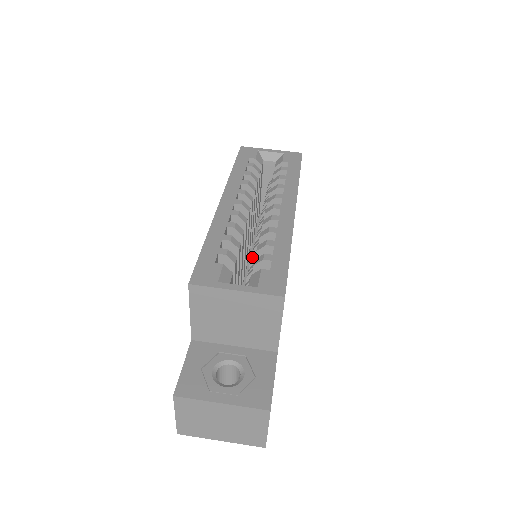
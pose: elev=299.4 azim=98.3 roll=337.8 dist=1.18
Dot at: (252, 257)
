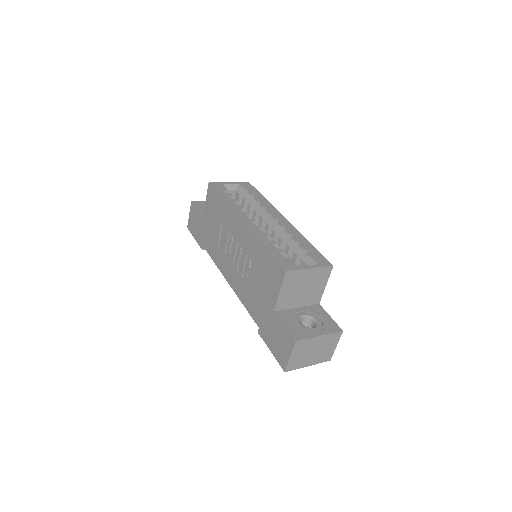
Dot at: occluded
